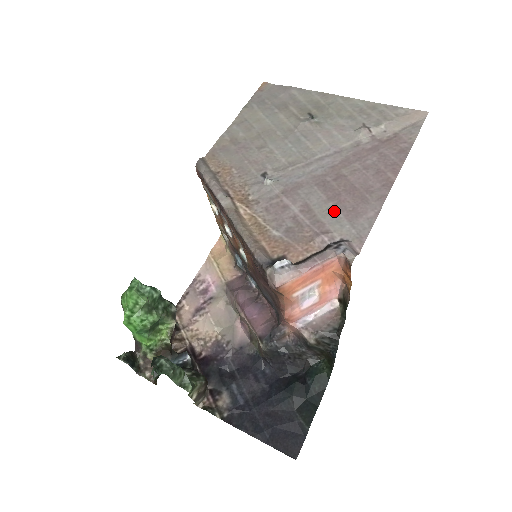
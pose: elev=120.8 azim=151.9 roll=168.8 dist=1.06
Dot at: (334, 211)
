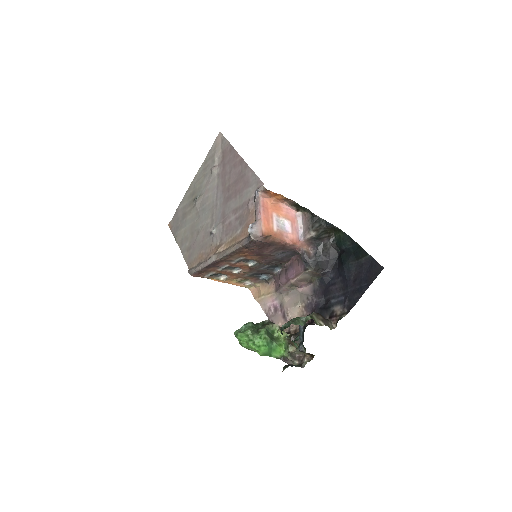
Dot at: (242, 195)
